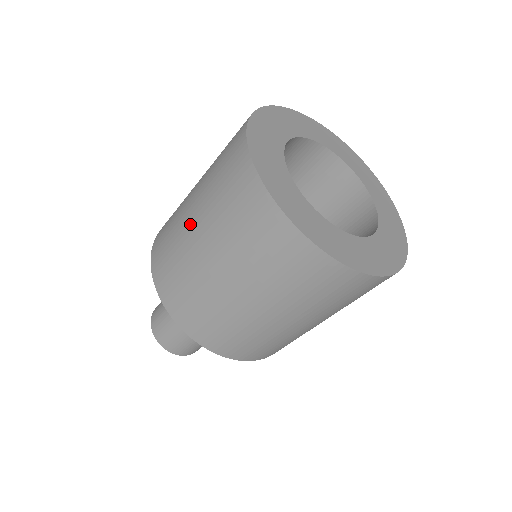
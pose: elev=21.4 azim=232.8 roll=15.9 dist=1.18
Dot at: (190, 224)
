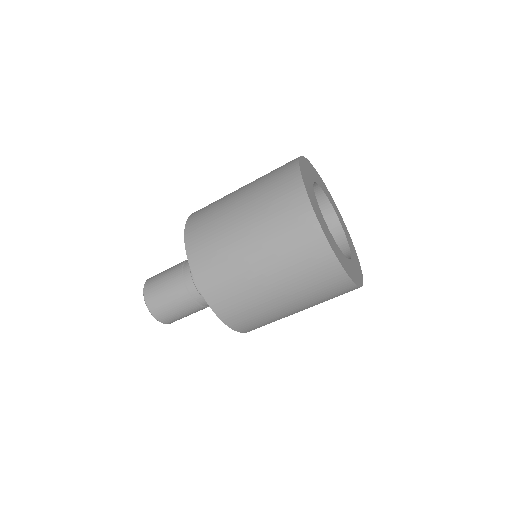
Dot at: (243, 240)
